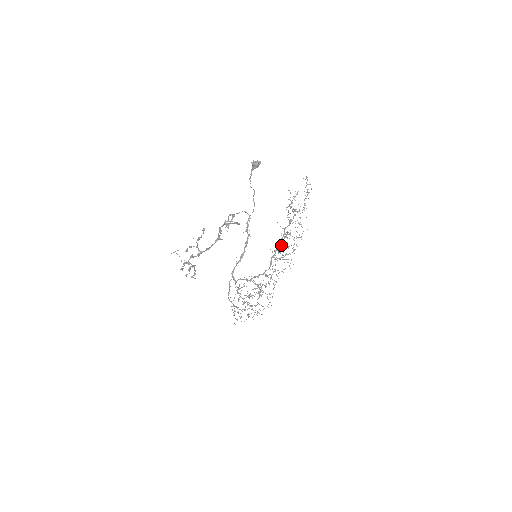
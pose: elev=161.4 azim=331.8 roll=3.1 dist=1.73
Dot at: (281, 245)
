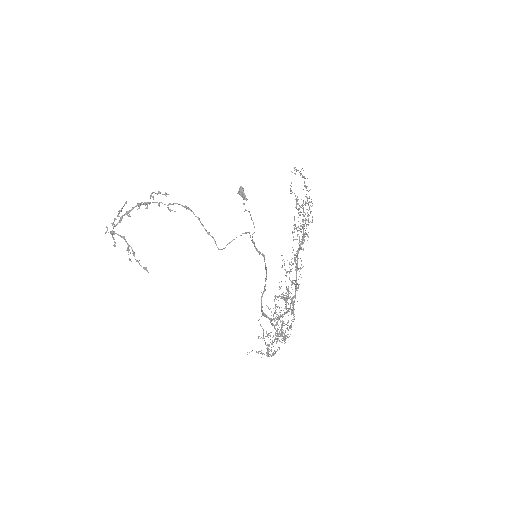
Dot at: (293, 237)
